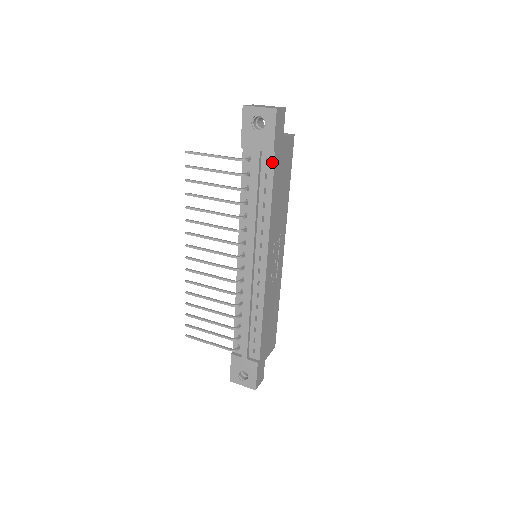
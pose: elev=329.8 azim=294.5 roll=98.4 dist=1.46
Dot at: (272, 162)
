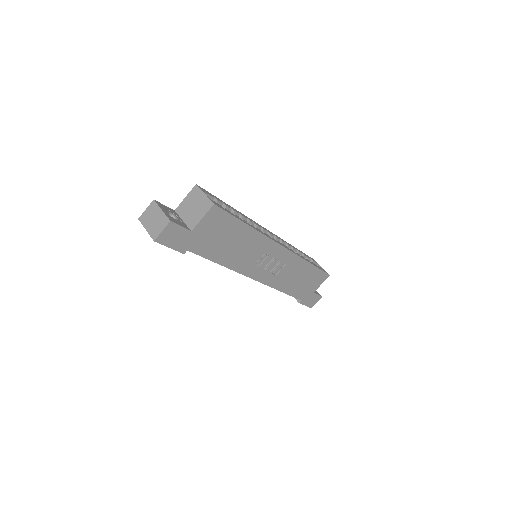
Dot at: (193, 252)
